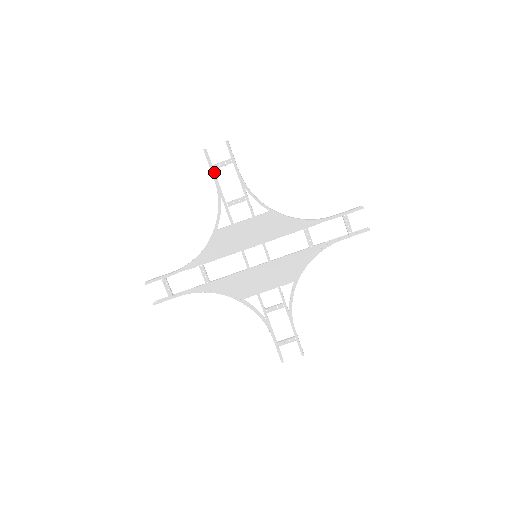
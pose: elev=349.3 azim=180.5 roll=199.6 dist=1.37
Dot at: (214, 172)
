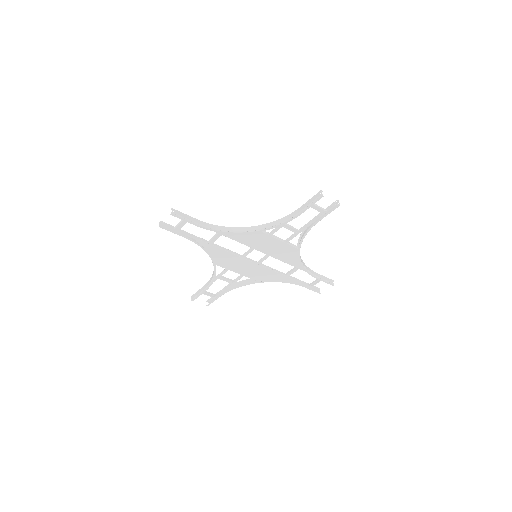
Dot at: (306, 207)
